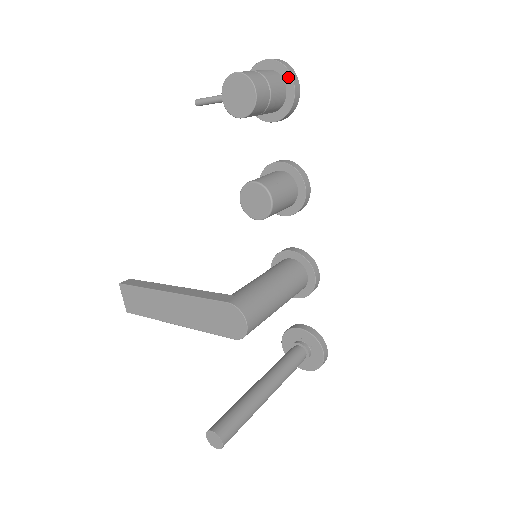
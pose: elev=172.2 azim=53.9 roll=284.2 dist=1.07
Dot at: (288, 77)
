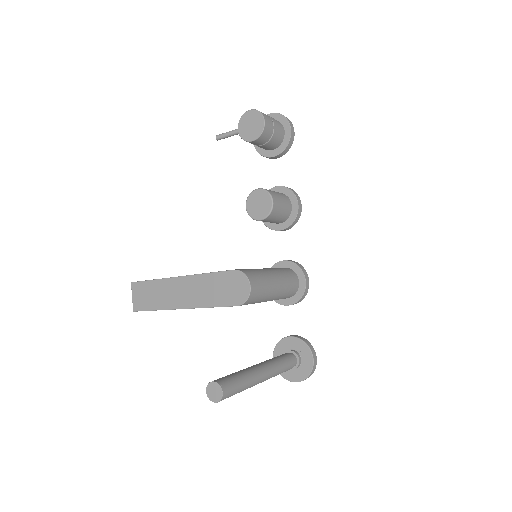
Dot at: (286, 123)
